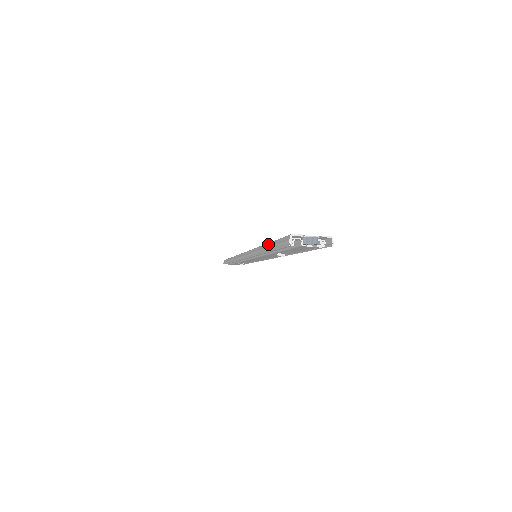
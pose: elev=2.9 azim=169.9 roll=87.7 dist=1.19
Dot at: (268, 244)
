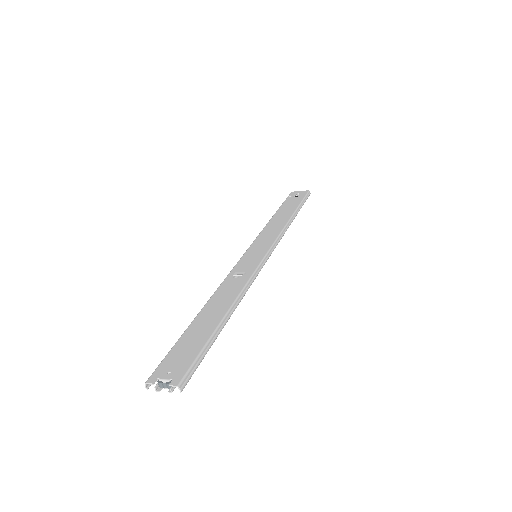
Dot at: (187, 328)
